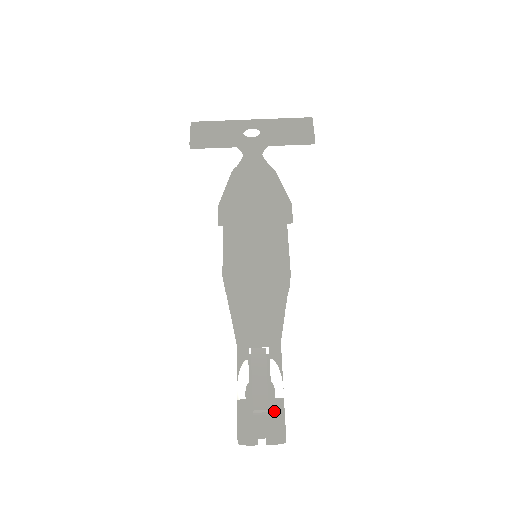
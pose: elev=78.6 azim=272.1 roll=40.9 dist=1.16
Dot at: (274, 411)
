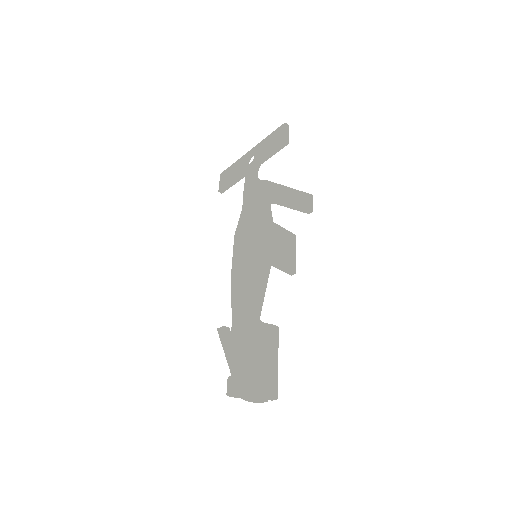
Dot at: (252, 372)
